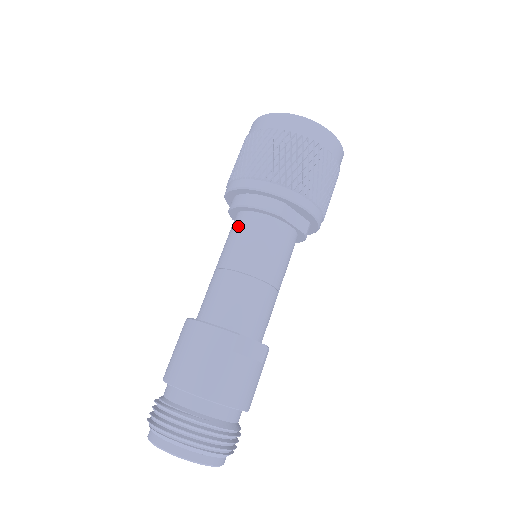
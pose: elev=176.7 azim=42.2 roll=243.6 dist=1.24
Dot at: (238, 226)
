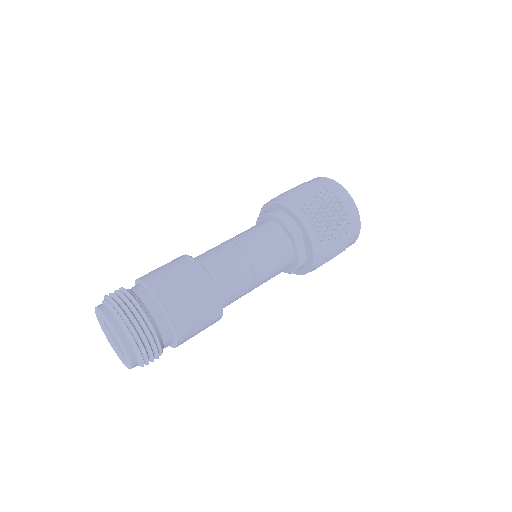
Dot at: (260, 226)
